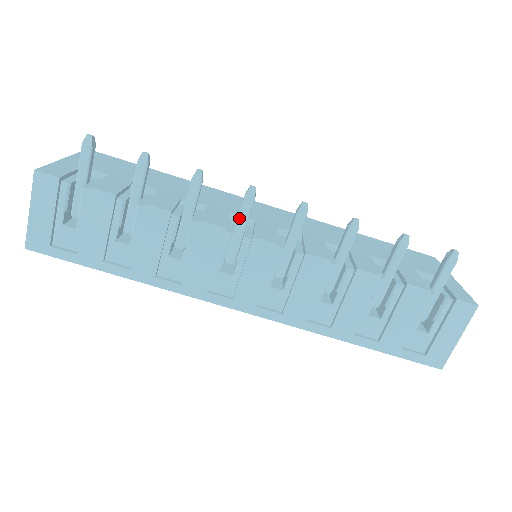
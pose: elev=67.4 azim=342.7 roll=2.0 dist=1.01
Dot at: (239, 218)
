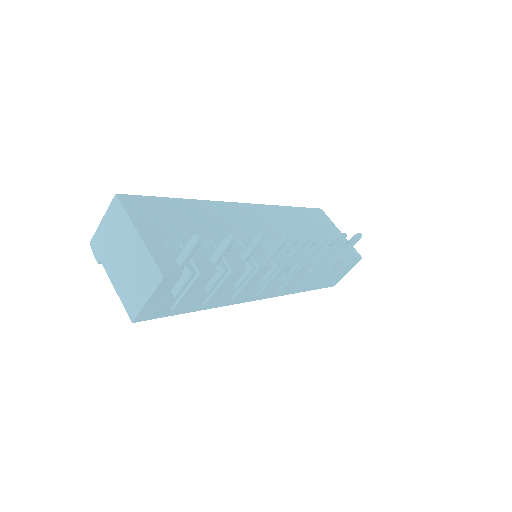
Dot at: (274, 253)
